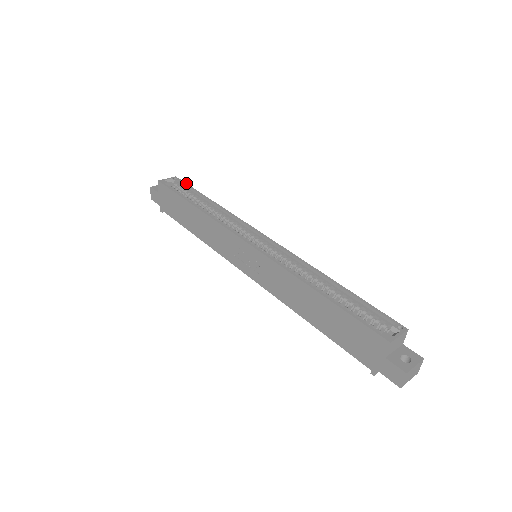
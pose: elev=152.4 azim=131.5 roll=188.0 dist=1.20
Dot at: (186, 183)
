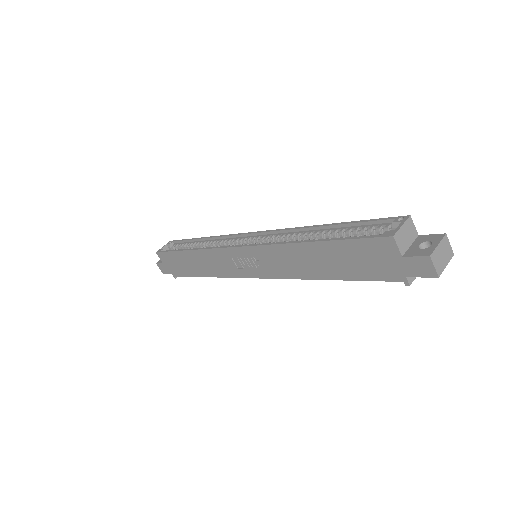
Dot at: (179, 240)
